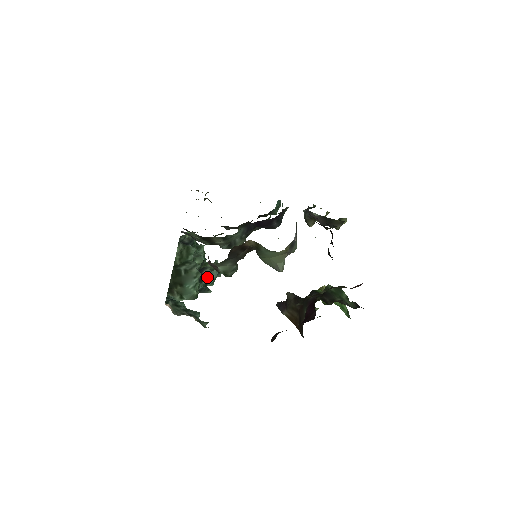
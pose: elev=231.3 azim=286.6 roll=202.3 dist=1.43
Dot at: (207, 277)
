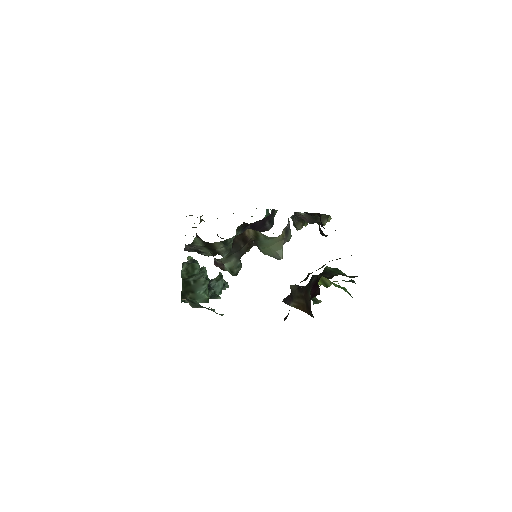
Dot at: (214, 287)
